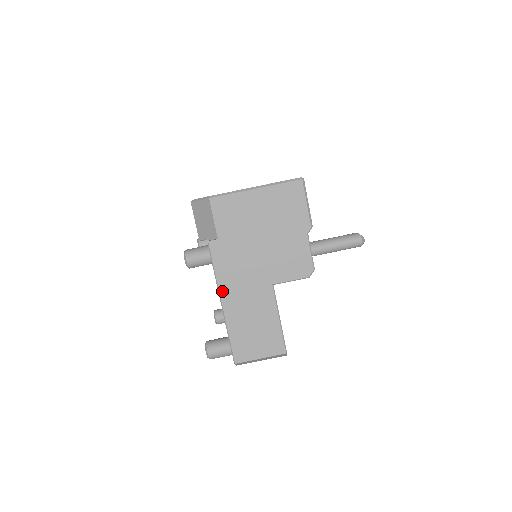
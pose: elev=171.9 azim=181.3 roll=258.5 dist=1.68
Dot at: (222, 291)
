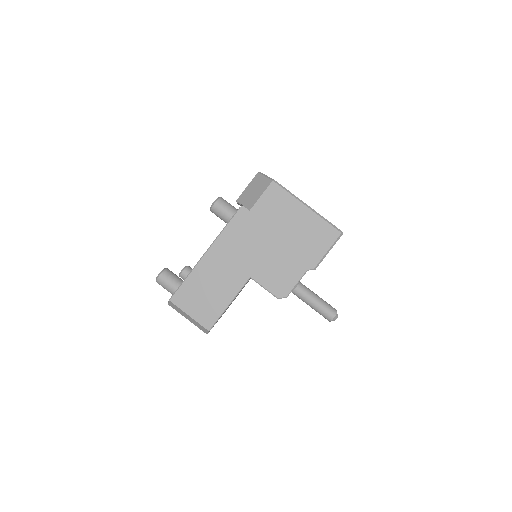
Dot at: (215, 245)
